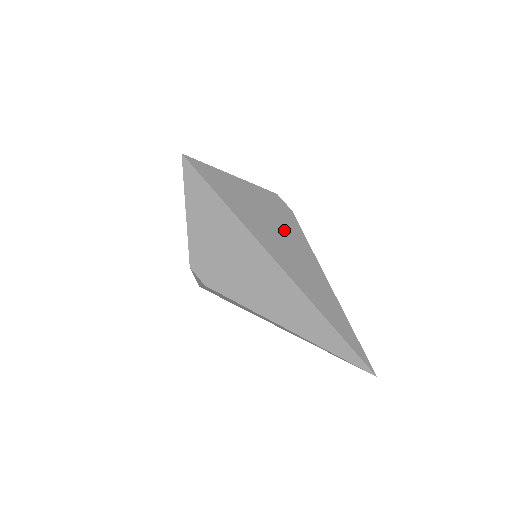
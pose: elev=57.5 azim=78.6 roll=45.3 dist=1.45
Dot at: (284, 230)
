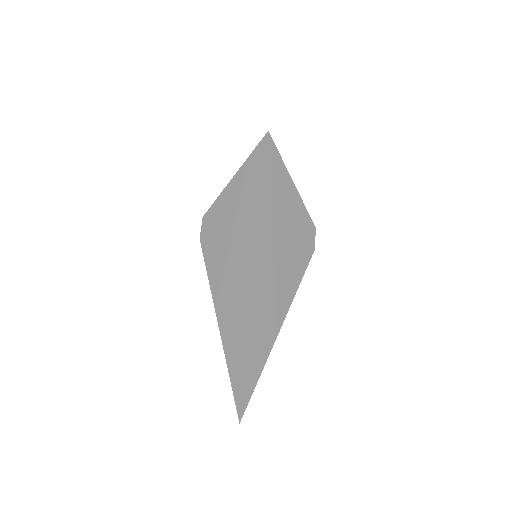
Dot at: (290, 256)
